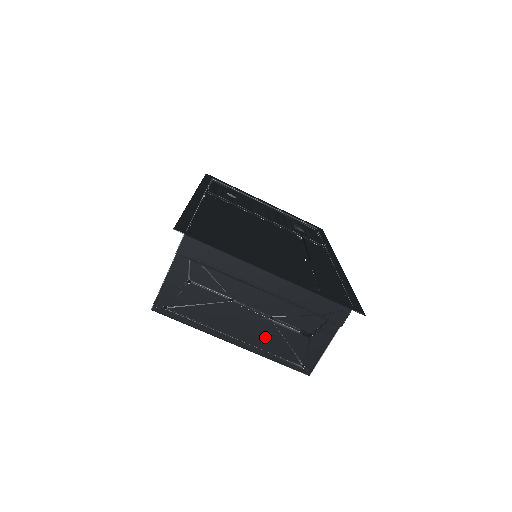
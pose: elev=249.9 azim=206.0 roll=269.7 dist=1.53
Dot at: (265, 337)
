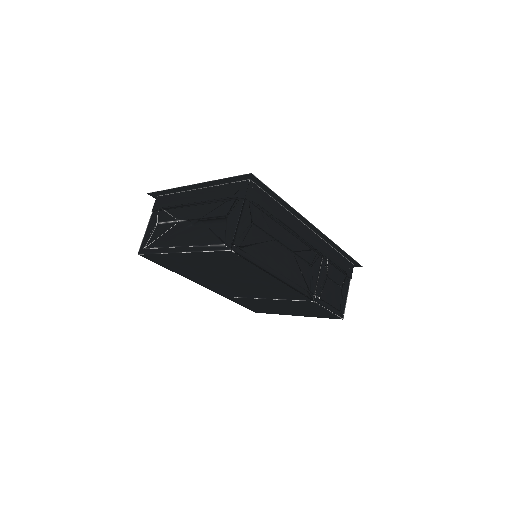
Dot at: (198, 235)
